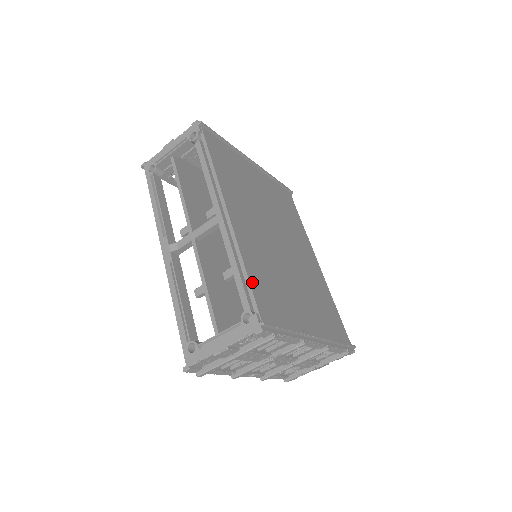
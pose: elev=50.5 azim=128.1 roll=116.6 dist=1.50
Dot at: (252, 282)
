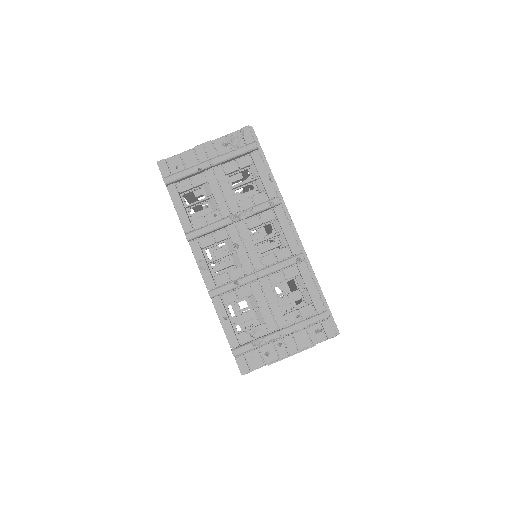
Dot at: occluded
